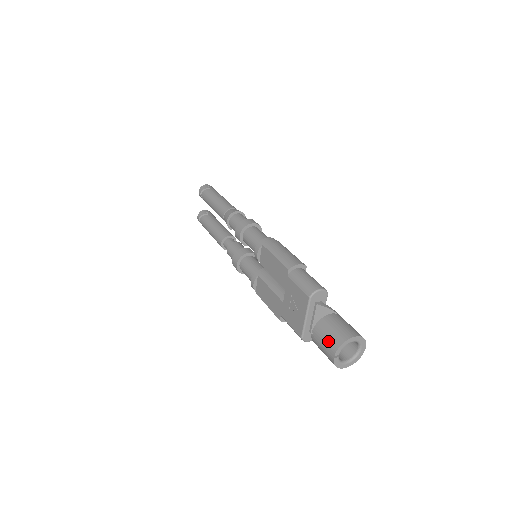
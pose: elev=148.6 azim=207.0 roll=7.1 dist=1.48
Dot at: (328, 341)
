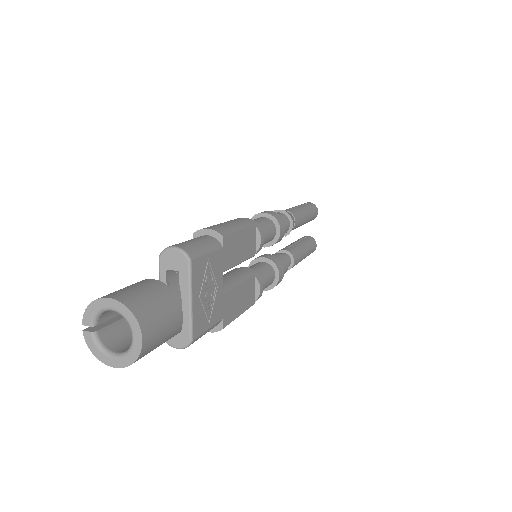
Dot at: occluded
